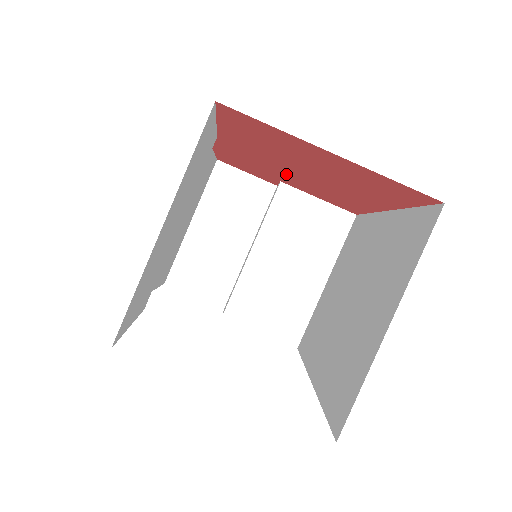
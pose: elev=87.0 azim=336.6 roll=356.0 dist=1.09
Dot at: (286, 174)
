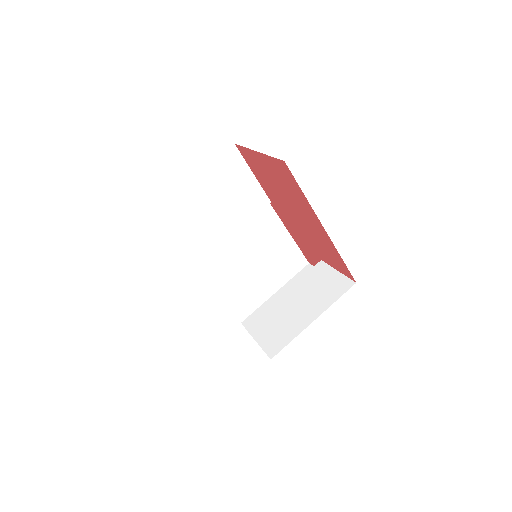
Dot at: (304, 232)
